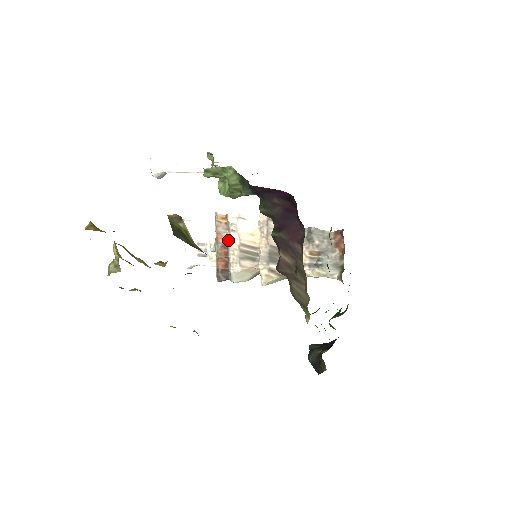
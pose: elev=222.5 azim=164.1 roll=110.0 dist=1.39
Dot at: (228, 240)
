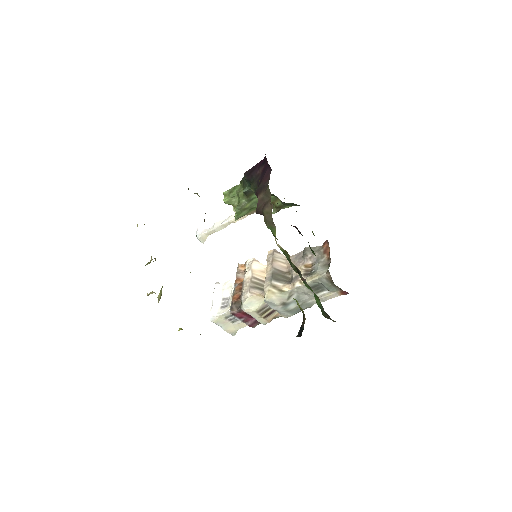
Dot at: occluded
